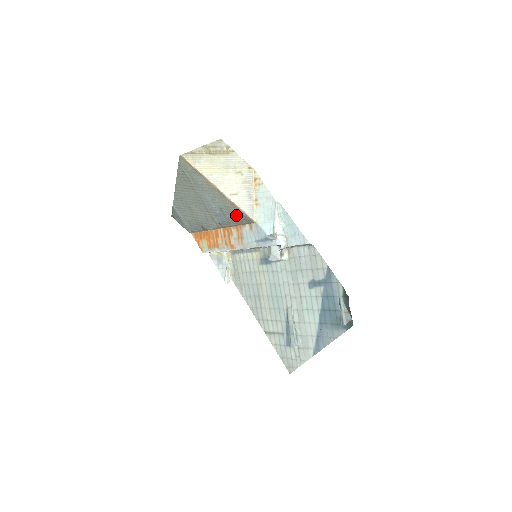
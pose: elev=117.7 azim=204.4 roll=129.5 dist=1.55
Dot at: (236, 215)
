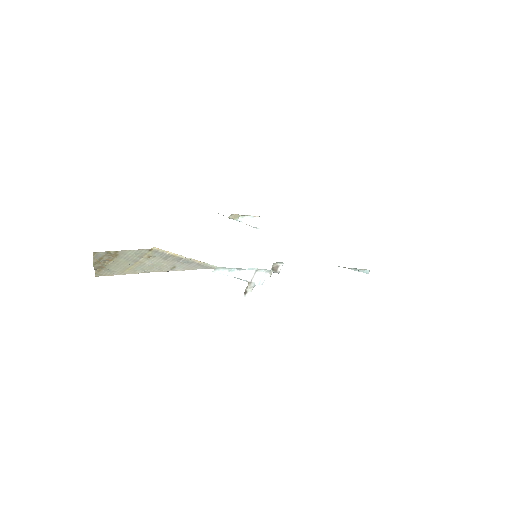
Dot at: occluded
